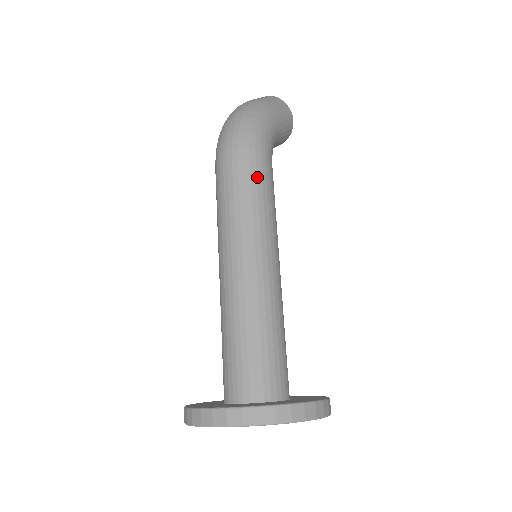
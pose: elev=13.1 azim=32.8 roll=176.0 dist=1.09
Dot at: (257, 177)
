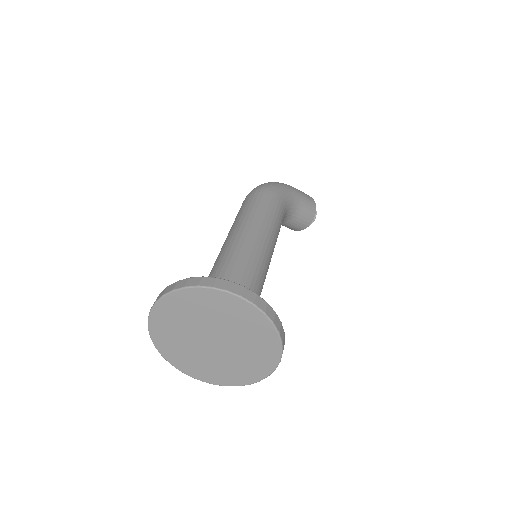
Dot at: (265, 201)
